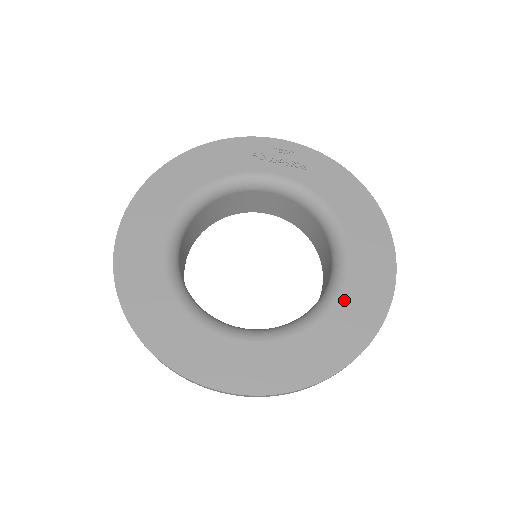
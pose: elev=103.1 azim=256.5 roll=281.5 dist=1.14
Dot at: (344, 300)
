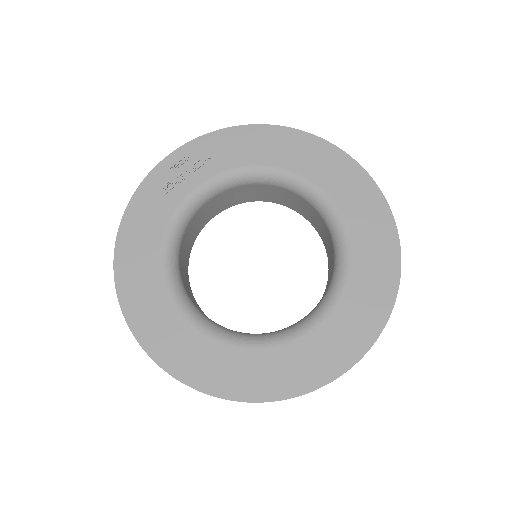
Dot at: (348, 215)
